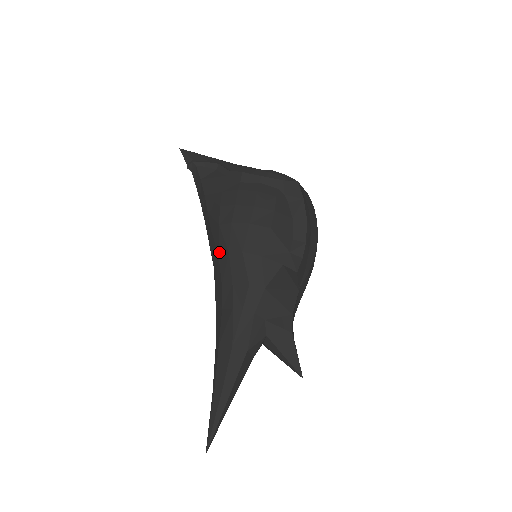
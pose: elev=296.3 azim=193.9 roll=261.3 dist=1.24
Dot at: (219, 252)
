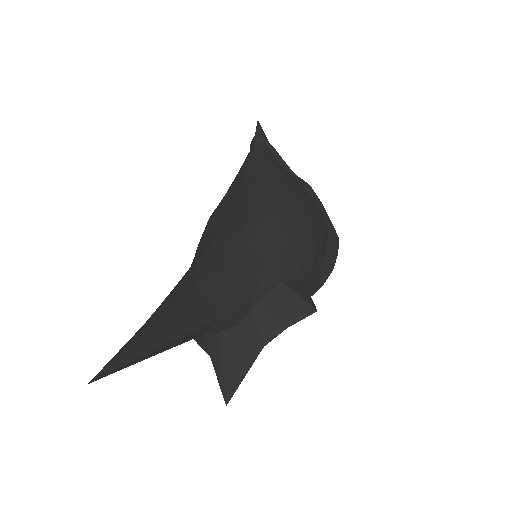
Dot at: (256, 212)
